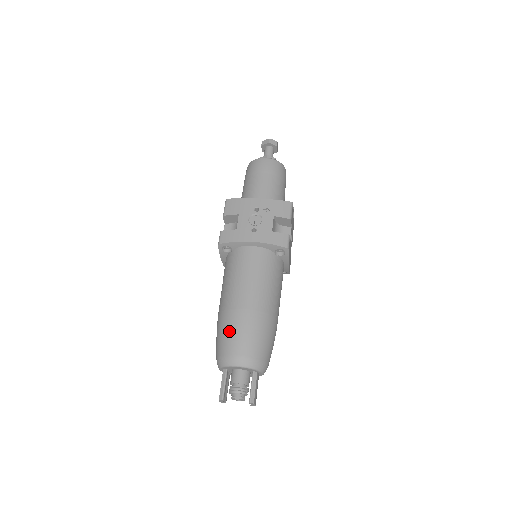
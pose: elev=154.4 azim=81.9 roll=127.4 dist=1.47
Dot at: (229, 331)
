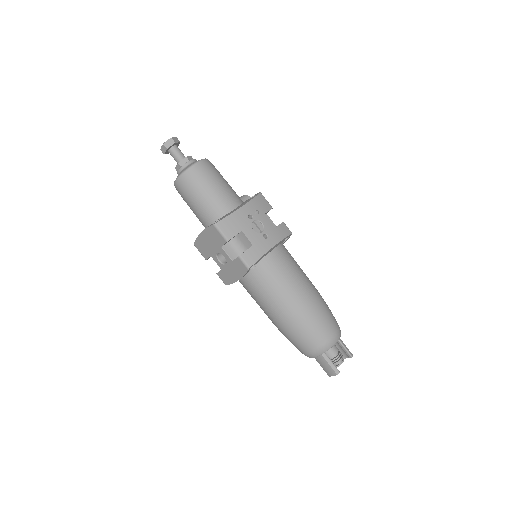
Dot at: (315, 326)
